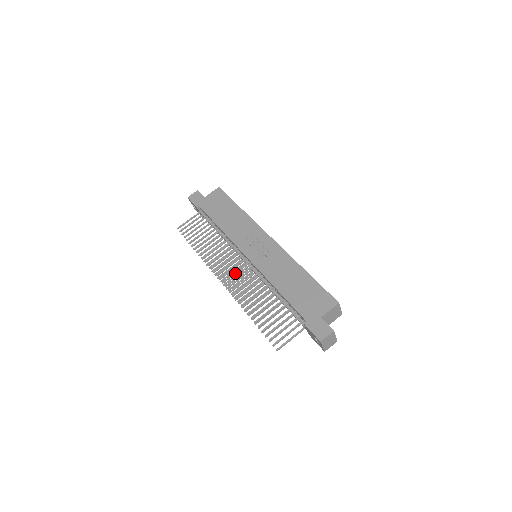
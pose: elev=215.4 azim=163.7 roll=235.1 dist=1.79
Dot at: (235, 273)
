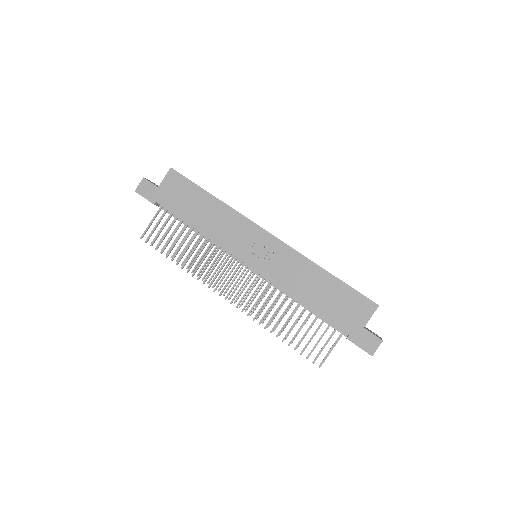
Dot at: (241, 288)
